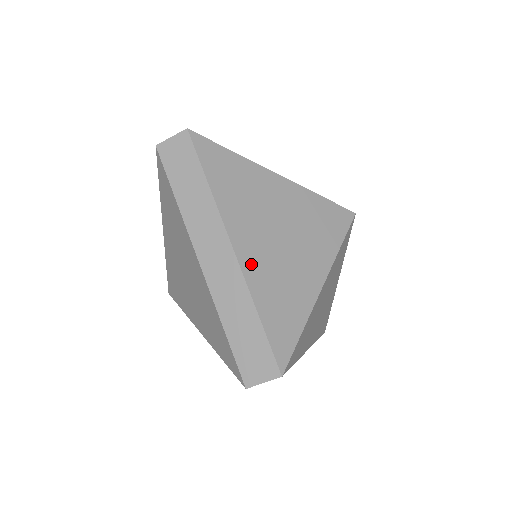
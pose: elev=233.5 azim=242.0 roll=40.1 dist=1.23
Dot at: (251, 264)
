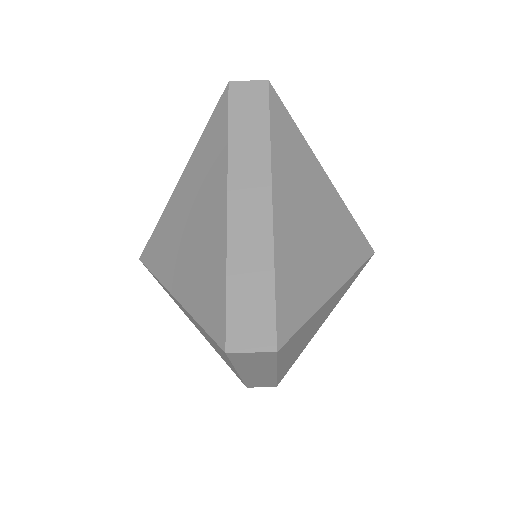
Dot at: (284, 367)
